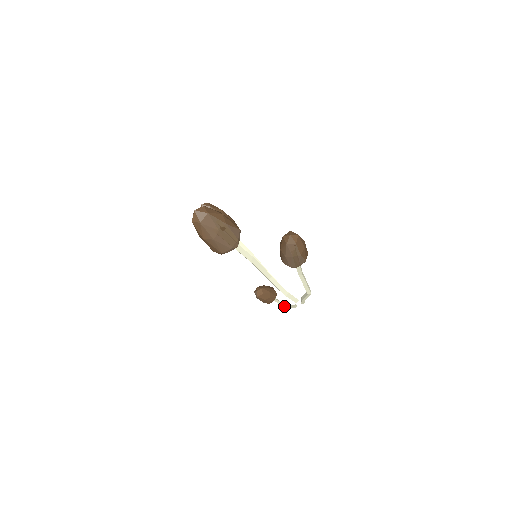
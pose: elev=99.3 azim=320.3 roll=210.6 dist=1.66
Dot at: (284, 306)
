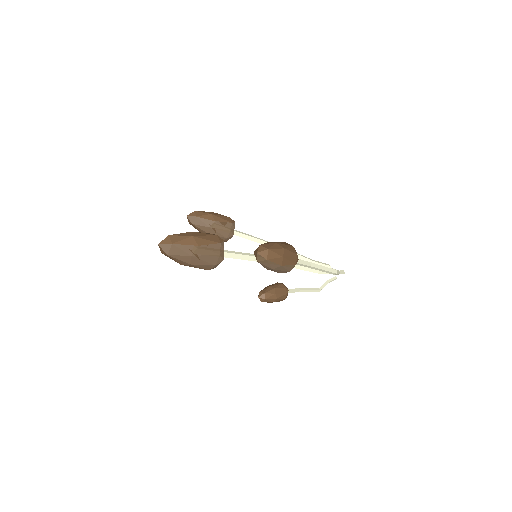
Dot at: (311, 290)
